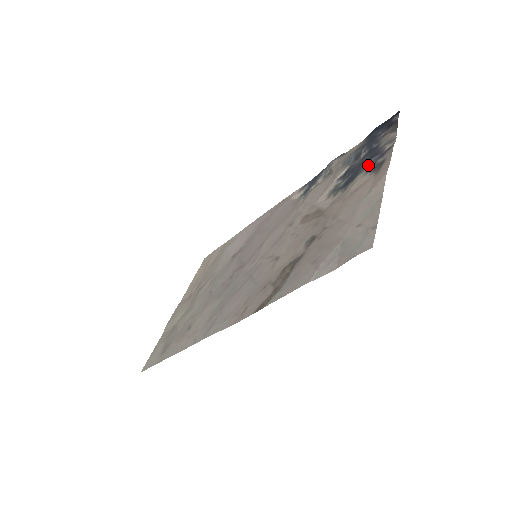
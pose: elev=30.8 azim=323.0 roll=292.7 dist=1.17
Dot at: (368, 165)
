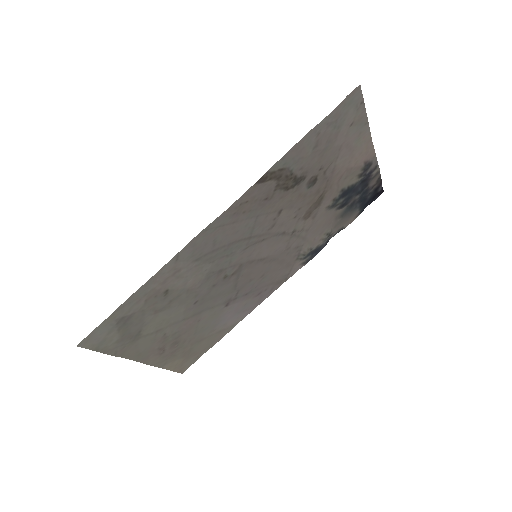
Dot at: (360, 180)
